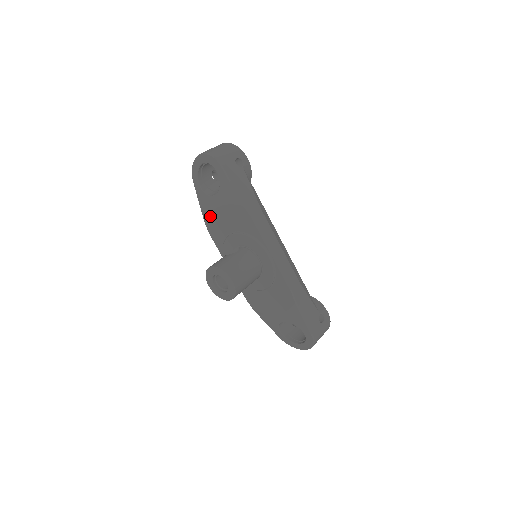
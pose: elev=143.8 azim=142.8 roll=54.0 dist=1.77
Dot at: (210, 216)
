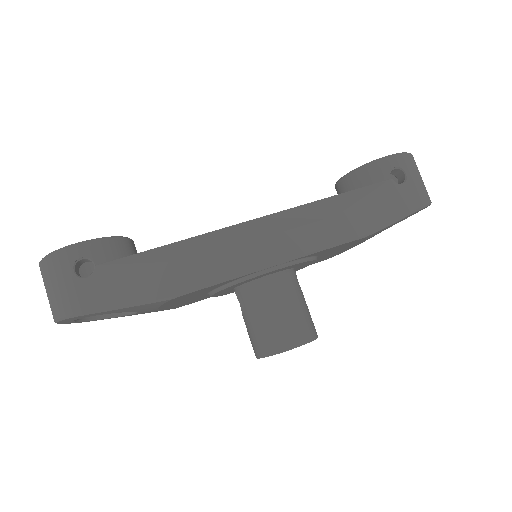
Dot at: (168, 309)
